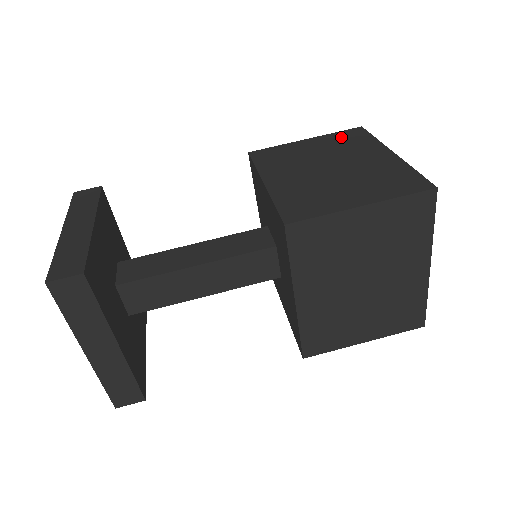
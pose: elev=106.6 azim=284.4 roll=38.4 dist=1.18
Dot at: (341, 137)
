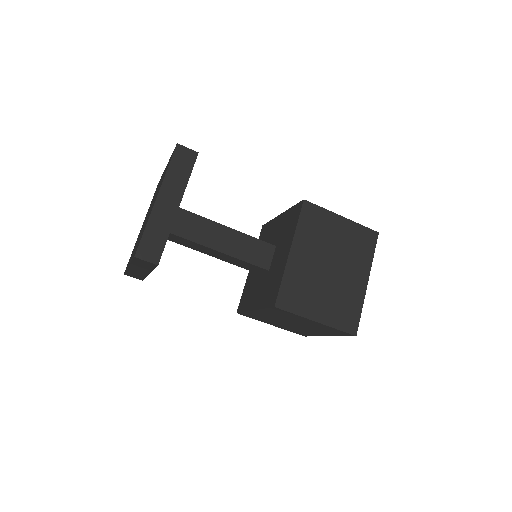
Dot at: (360, 235)
